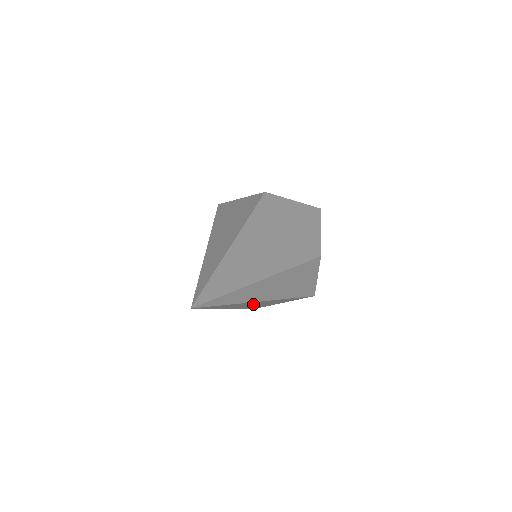
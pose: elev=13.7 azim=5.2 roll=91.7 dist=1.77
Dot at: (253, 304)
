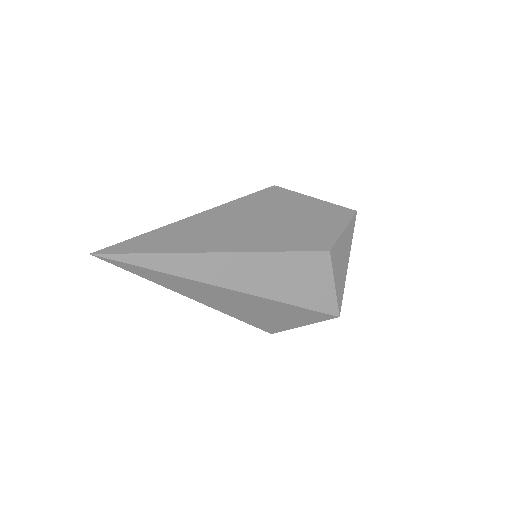
Dot at: (227, 300)
